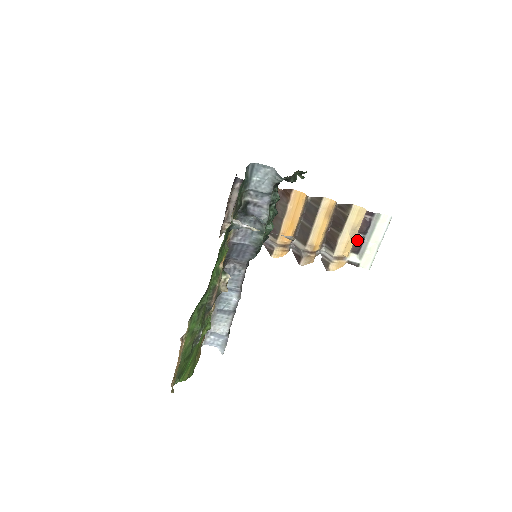
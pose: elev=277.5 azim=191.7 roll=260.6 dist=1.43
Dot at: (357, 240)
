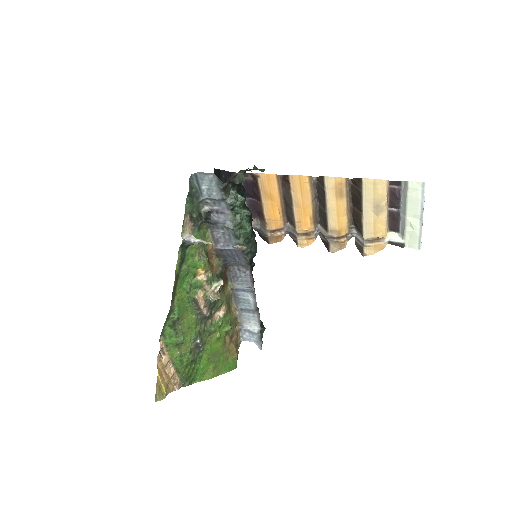
Dot at: (391, 216)
